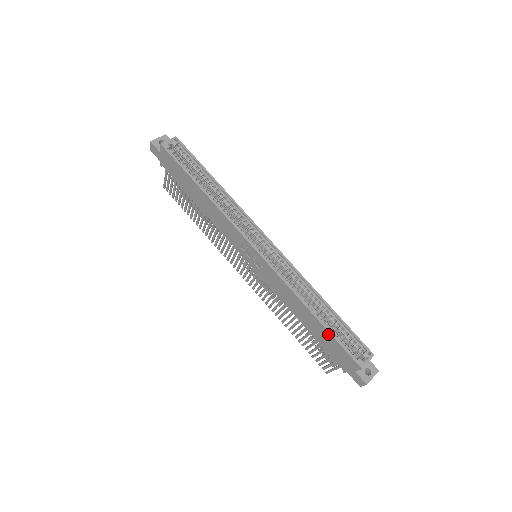
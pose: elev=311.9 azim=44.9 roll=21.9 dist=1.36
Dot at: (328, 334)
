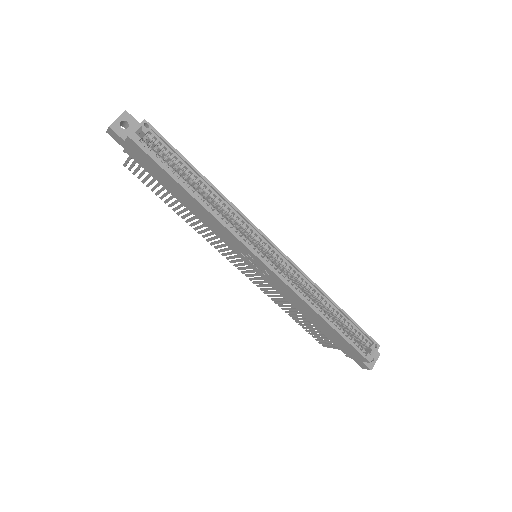
Dot at: (339, 336)
